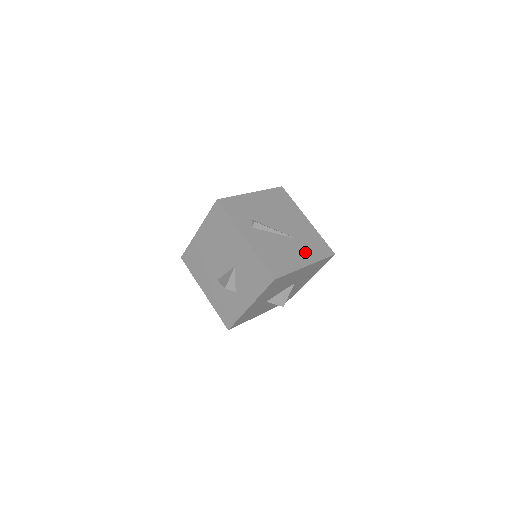
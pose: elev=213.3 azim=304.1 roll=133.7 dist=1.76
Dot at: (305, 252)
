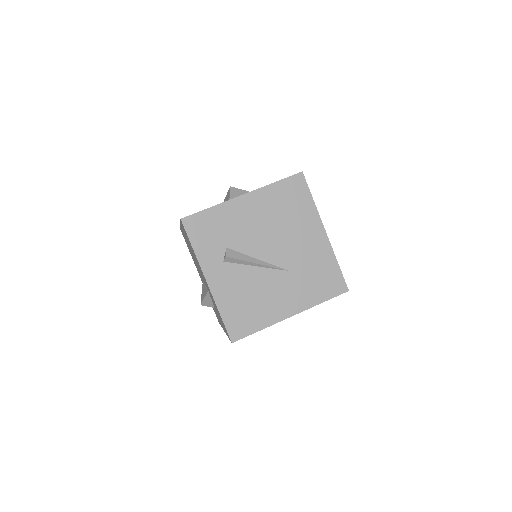
Dot at: (297, 293)
